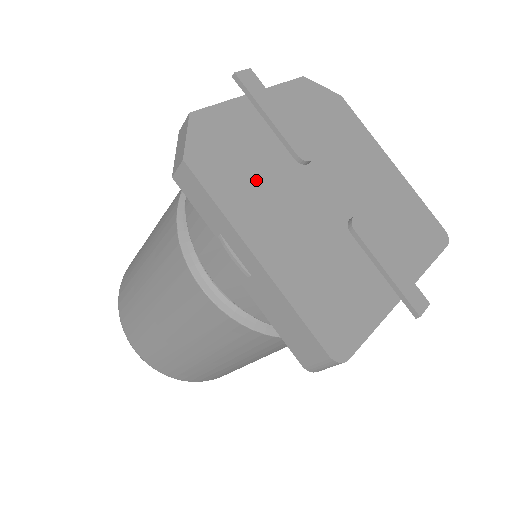
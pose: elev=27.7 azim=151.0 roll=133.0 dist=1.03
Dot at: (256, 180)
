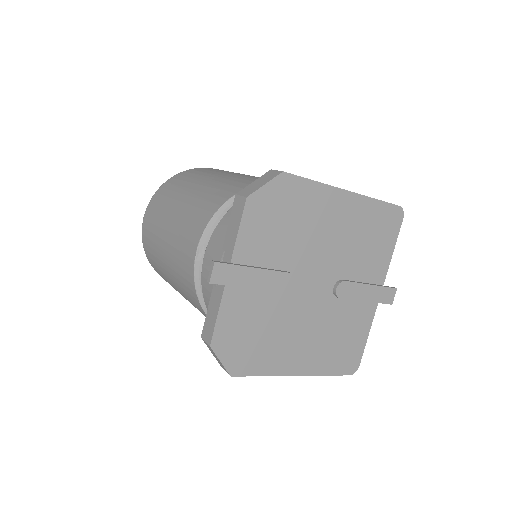
Dot at: (271, 336)
